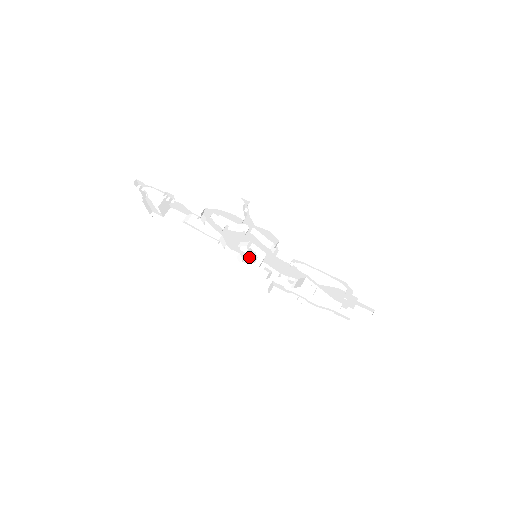
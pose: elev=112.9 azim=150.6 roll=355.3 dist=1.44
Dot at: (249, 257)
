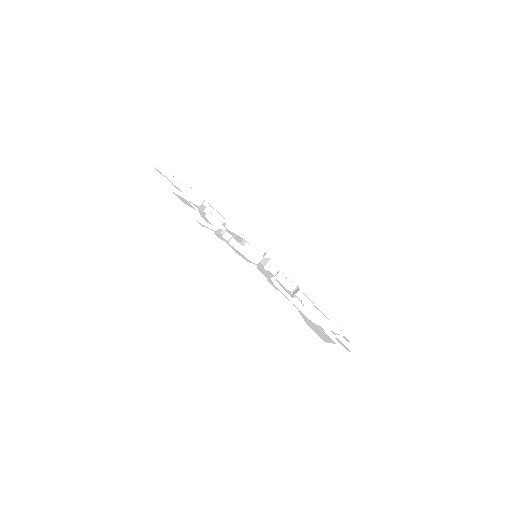
Dot at: occluded
